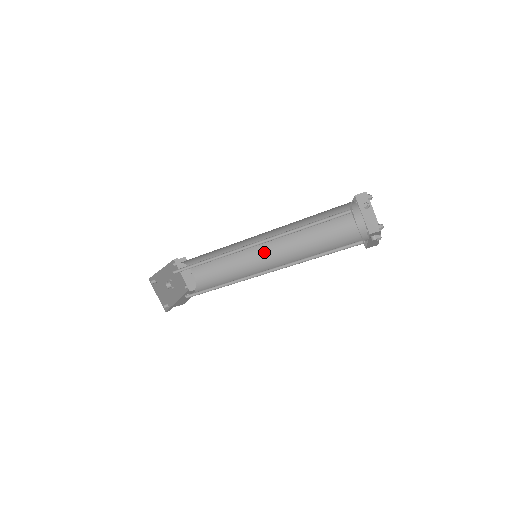
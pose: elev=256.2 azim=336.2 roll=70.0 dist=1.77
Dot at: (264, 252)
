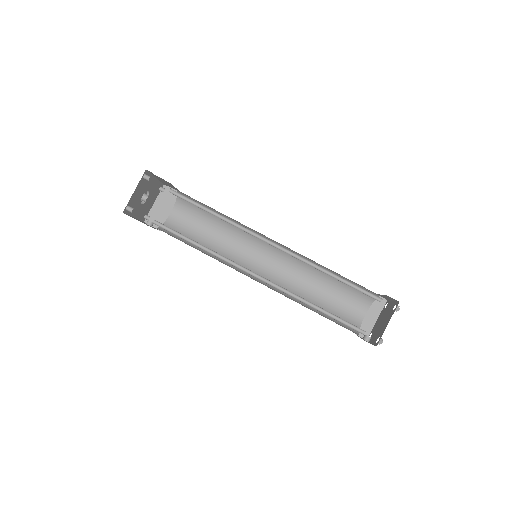
Dot at: (257, 261)
